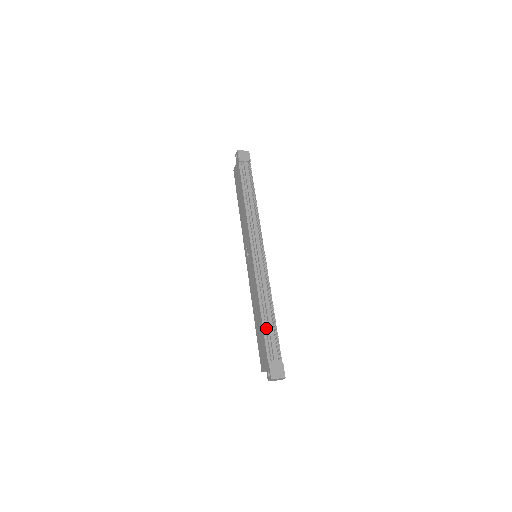
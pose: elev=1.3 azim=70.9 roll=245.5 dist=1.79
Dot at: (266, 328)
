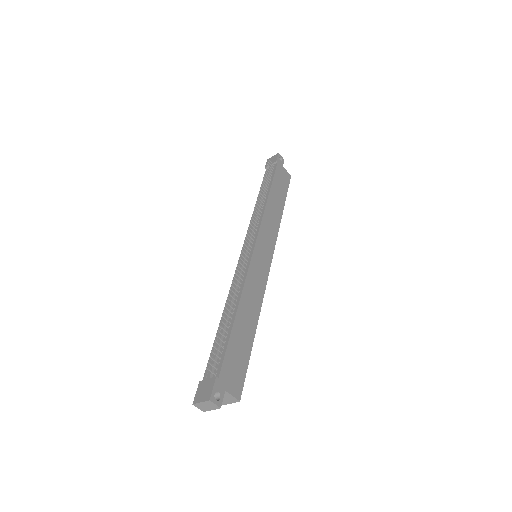
Dot at: (219, 336)
